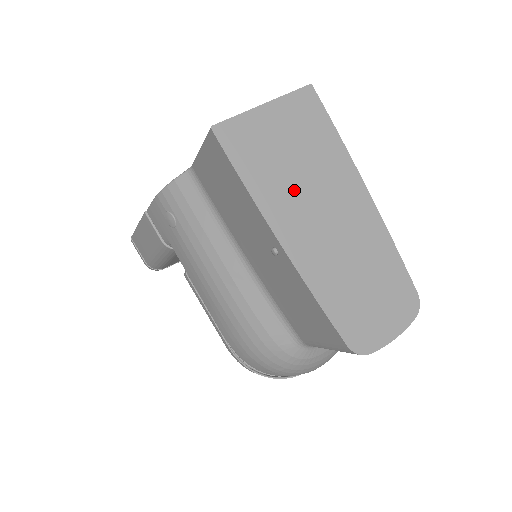
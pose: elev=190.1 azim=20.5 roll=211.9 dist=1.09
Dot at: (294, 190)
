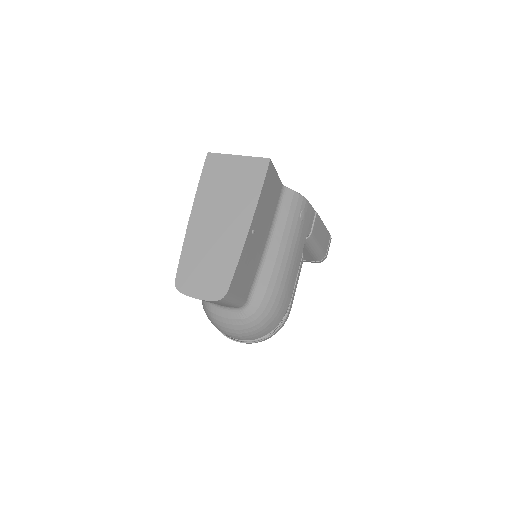
Dot at: (216, 199)
